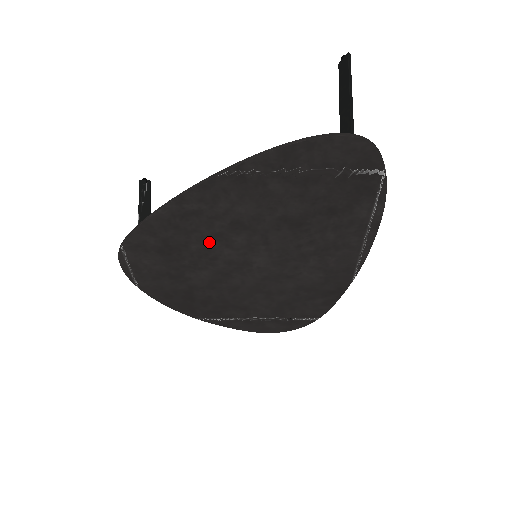
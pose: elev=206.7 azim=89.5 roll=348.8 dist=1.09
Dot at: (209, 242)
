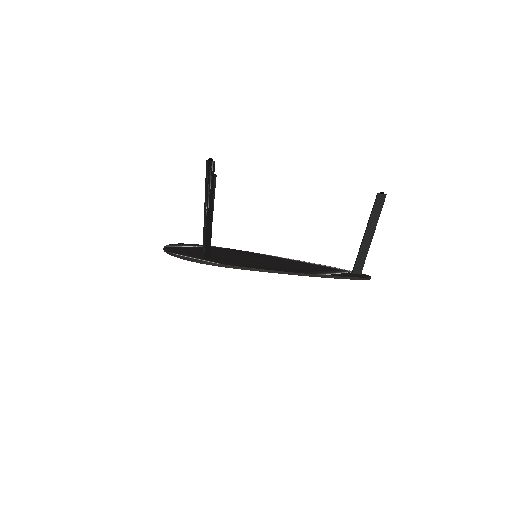
Dot at: occluded
